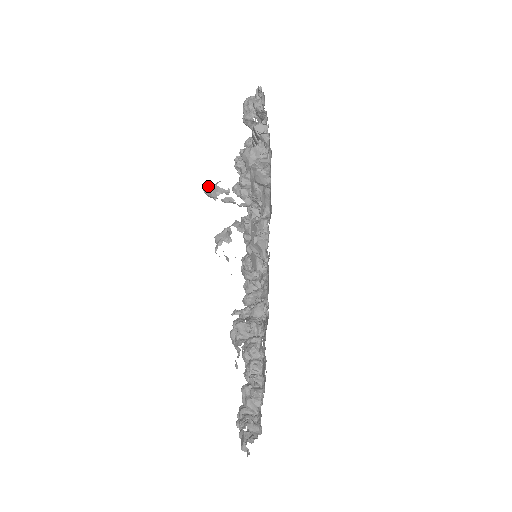
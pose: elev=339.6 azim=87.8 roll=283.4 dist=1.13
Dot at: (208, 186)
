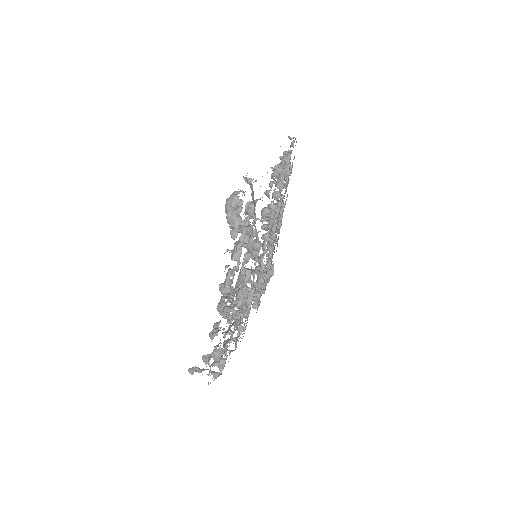
Dot at: (189, 372)
